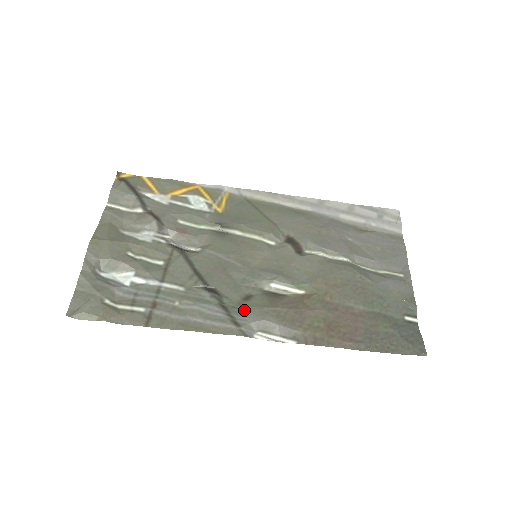
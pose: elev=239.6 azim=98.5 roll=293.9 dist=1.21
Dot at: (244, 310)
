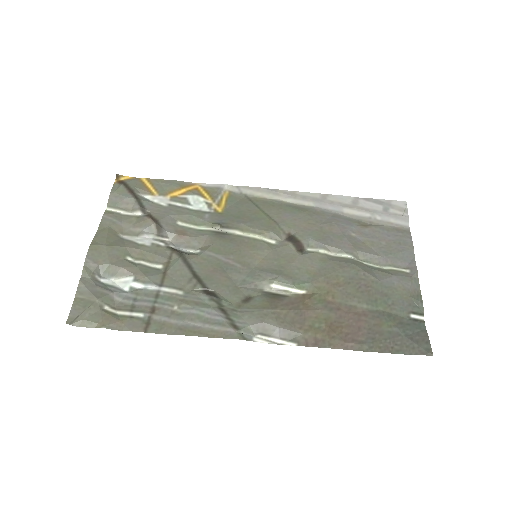
Dot at: (243, 313)
